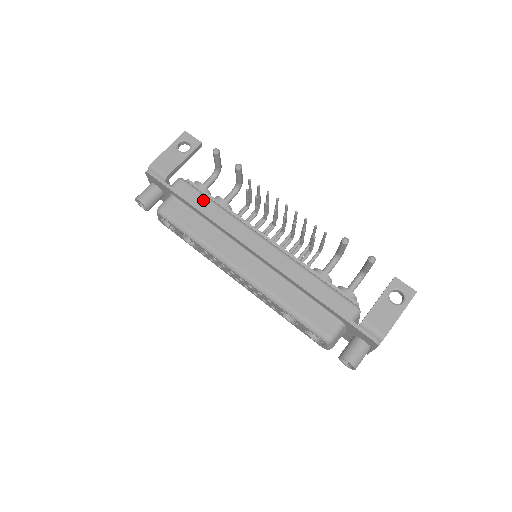
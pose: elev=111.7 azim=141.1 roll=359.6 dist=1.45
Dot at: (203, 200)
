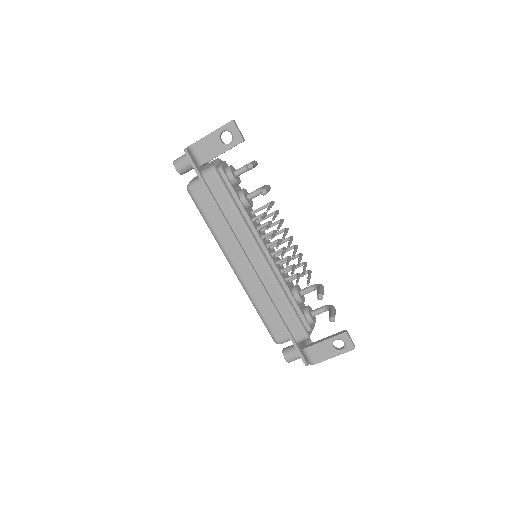
Dot at: (226, 201)
